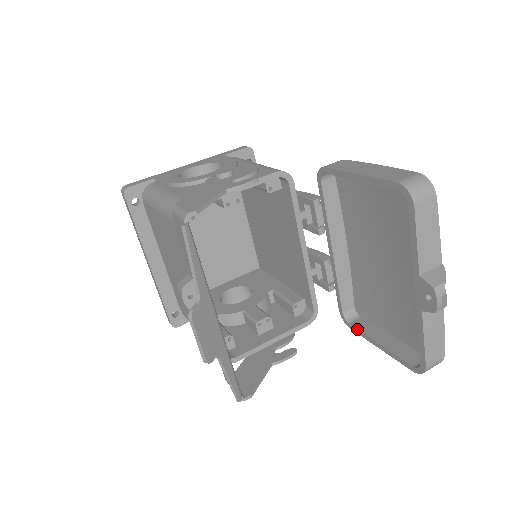
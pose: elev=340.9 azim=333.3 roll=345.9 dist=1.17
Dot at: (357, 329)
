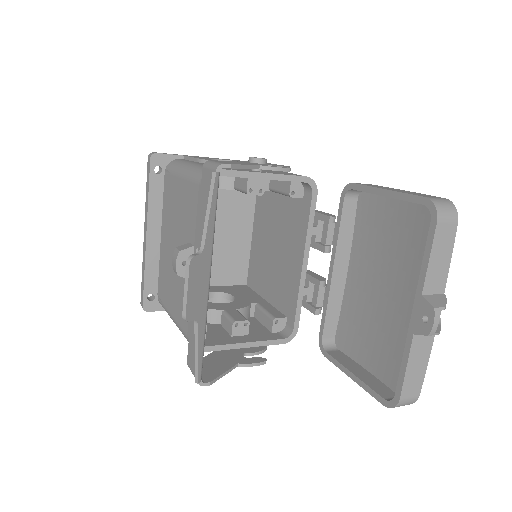
Dot at: (333, 357)
